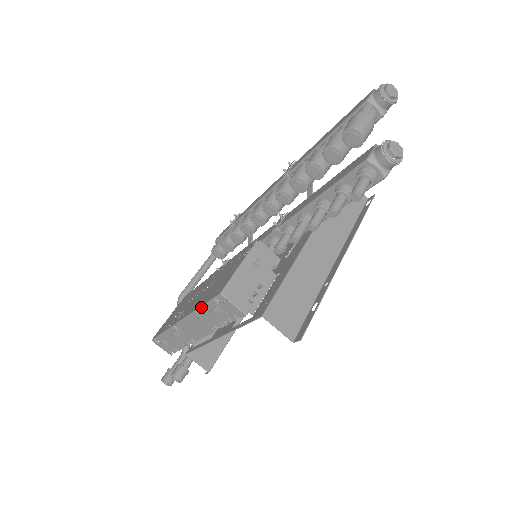
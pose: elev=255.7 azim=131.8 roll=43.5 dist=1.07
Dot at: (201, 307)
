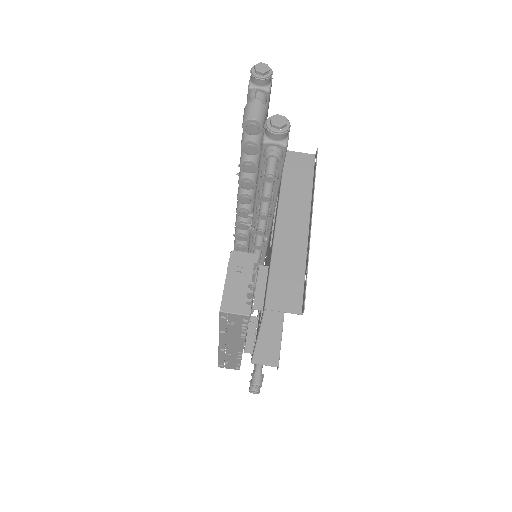
Dot at: (219, 327)
